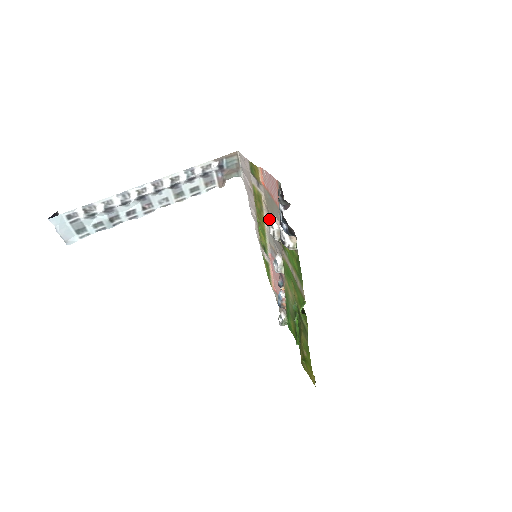
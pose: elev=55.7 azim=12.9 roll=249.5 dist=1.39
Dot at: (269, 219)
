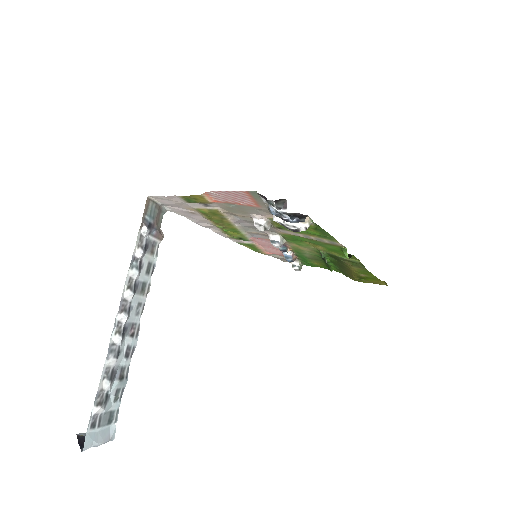
Dot at: (240, 219)
